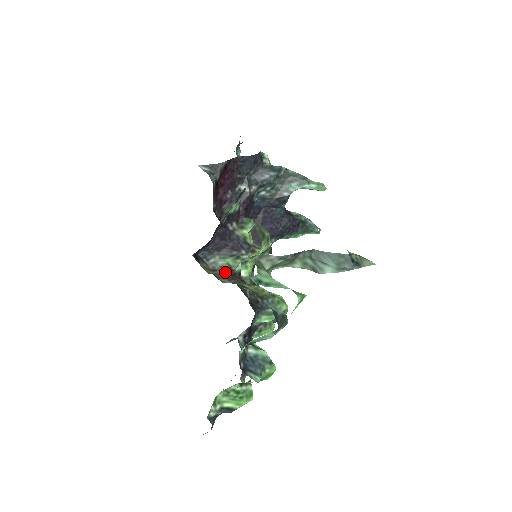
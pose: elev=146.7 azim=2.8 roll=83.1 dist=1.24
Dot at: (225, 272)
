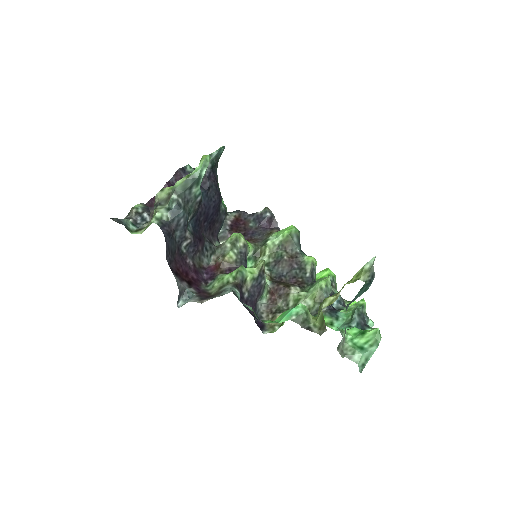
Dot at: (272, 299)
